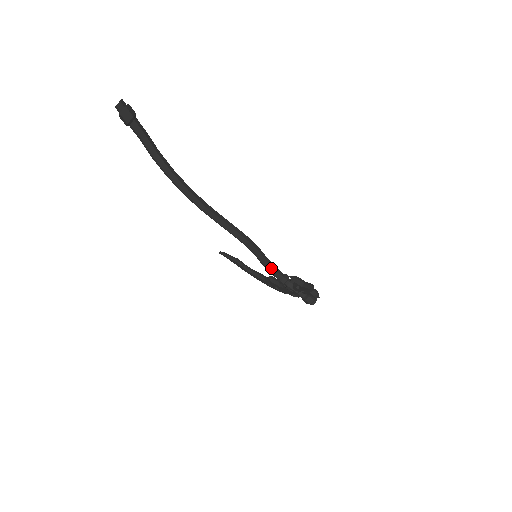
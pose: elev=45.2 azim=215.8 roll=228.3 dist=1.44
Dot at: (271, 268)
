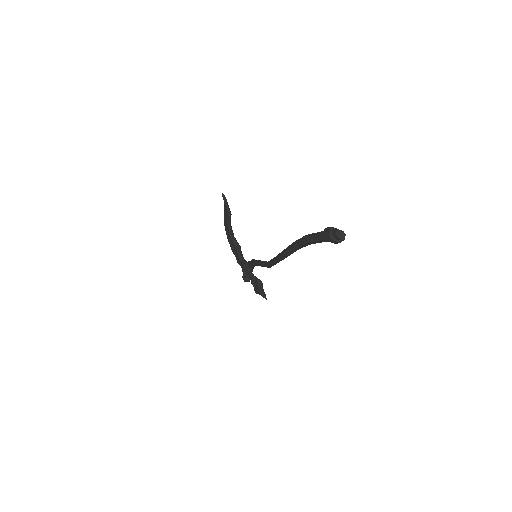
Dot at: (254, 265)
